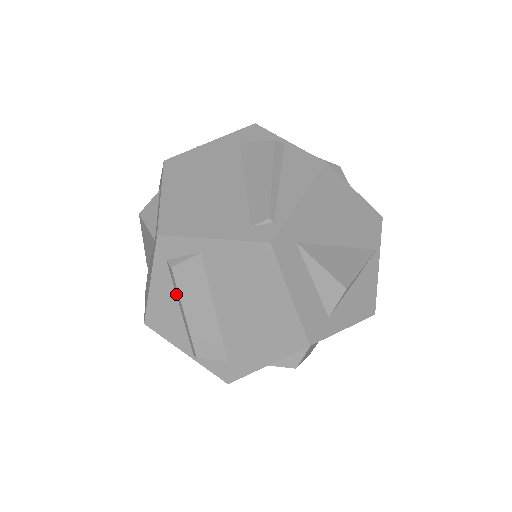
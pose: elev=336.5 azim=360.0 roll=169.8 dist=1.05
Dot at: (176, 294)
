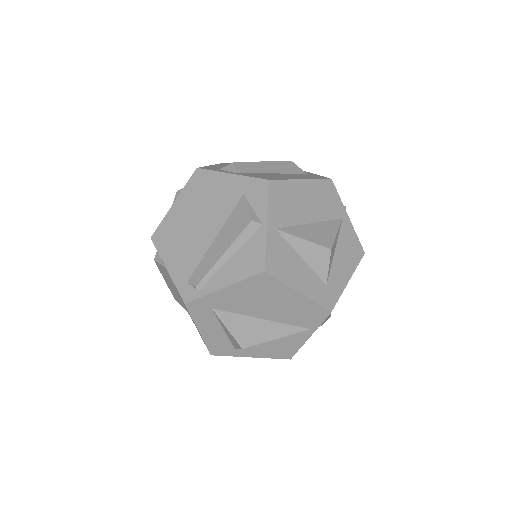
Dot at: occluded
